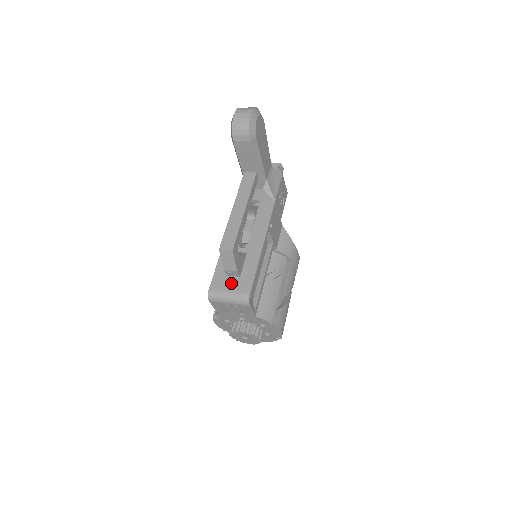
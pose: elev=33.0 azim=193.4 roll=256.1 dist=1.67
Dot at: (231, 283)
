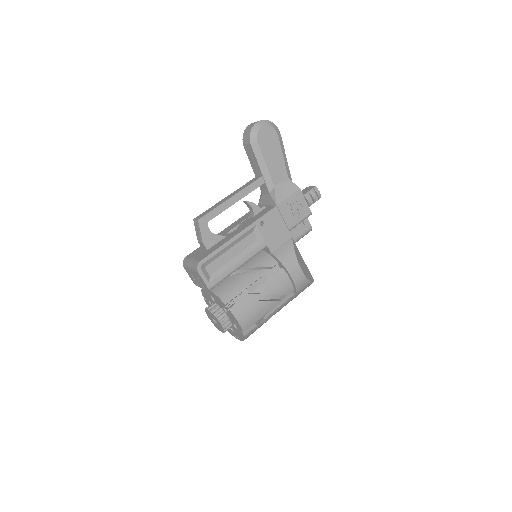
Dot at: (199, 254)
